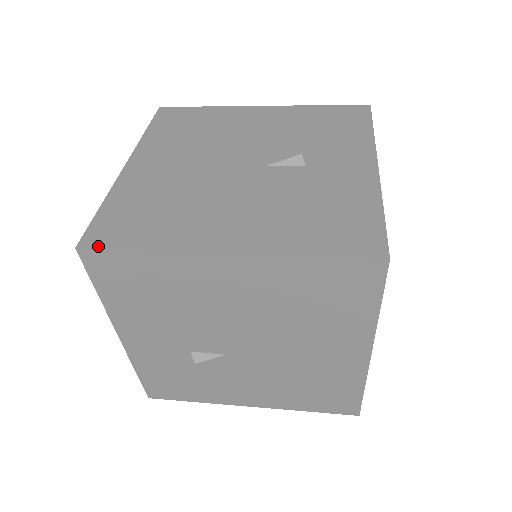
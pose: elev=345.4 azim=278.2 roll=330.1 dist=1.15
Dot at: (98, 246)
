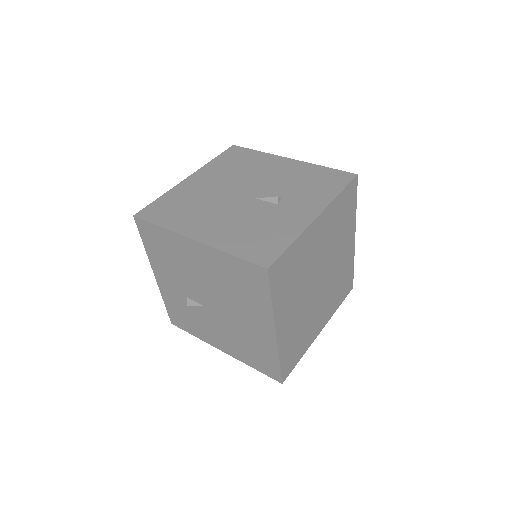
Dot at: (143, 218)
